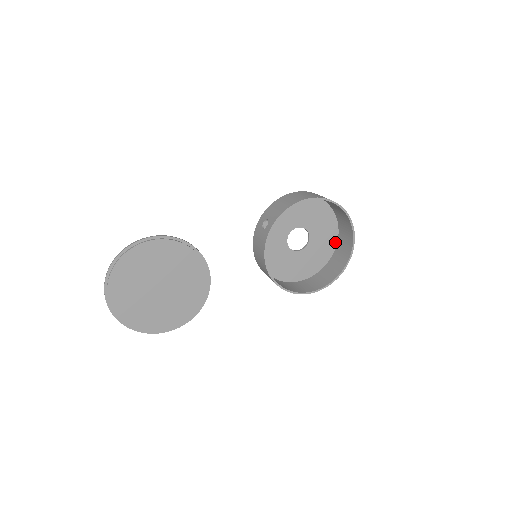
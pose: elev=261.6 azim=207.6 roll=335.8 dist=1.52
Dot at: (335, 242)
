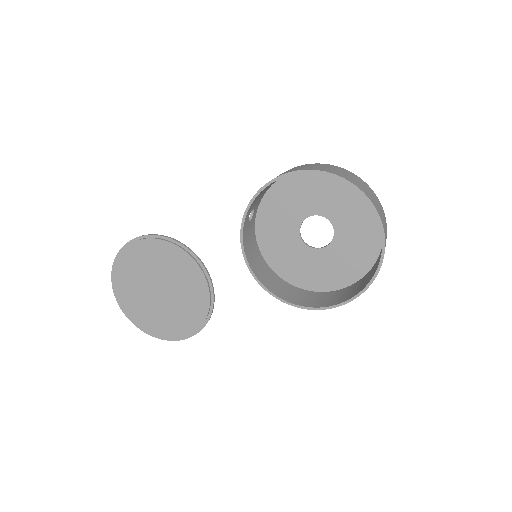
Dot at: (380, 234)
